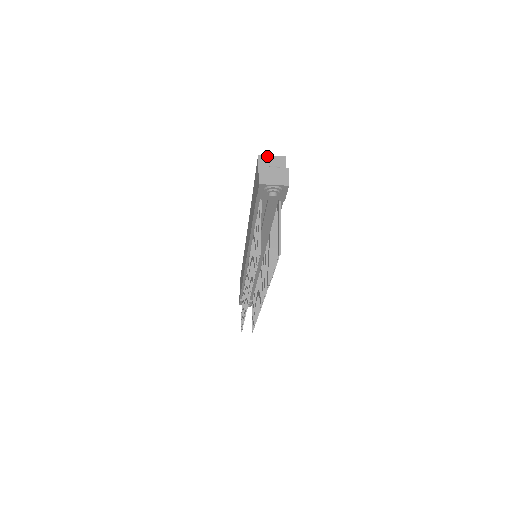
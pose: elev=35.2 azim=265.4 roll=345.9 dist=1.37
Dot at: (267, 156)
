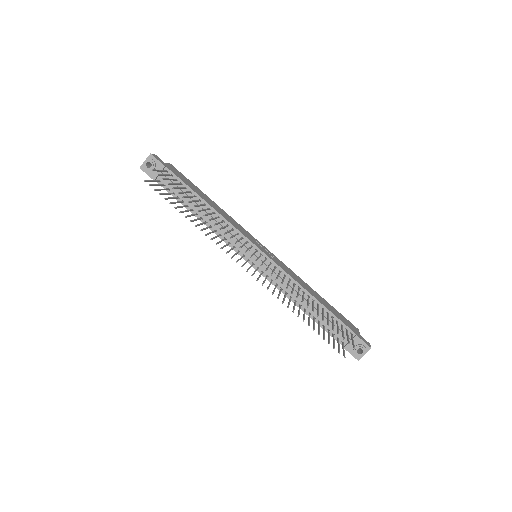
Dot at: occluded
